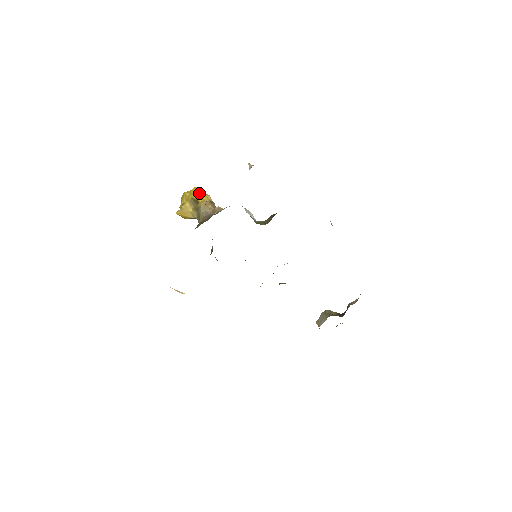
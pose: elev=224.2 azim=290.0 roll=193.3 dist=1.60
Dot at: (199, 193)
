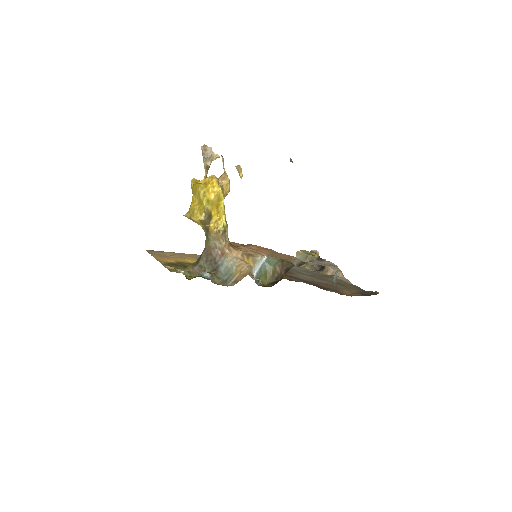
Dot at: (215, 201)
